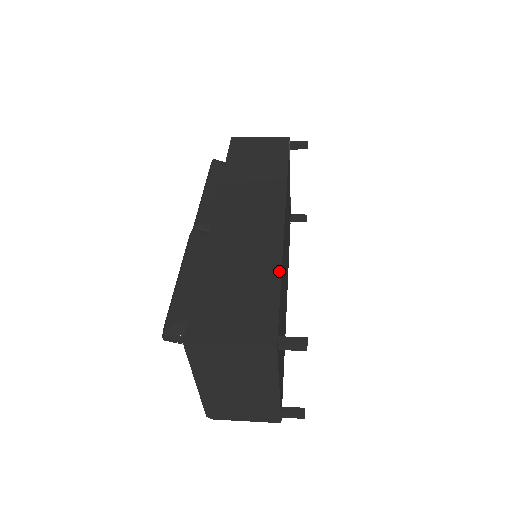
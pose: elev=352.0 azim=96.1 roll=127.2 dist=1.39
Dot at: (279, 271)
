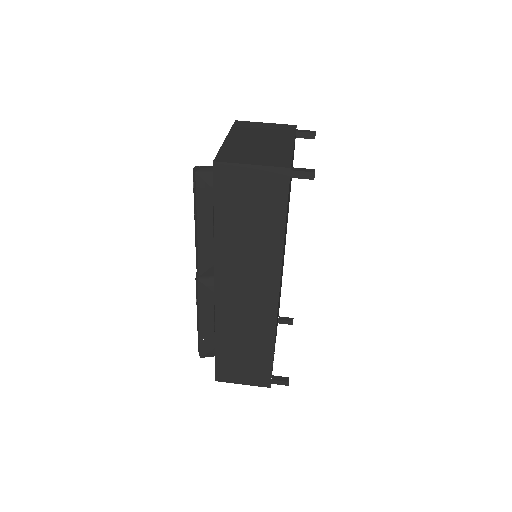
Dot at: (273, 345)
